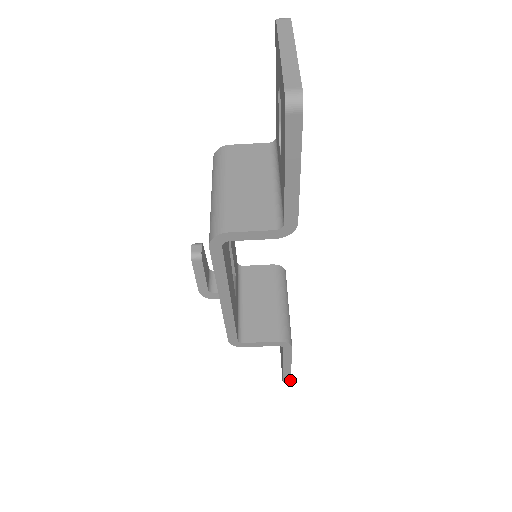
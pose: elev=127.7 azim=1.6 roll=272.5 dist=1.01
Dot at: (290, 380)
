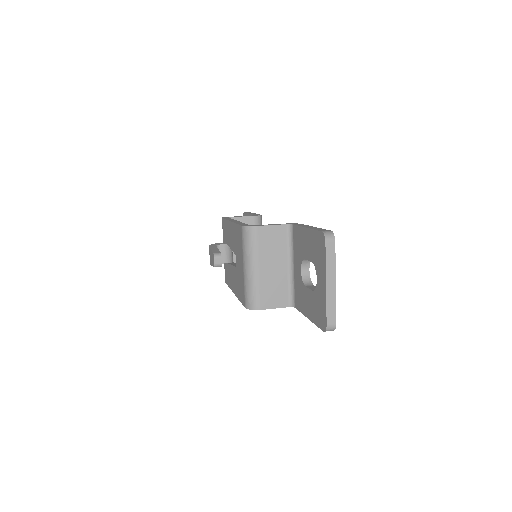
Dot at: occluded
